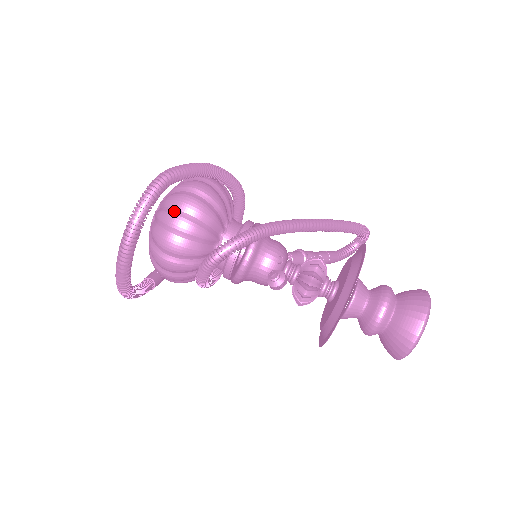
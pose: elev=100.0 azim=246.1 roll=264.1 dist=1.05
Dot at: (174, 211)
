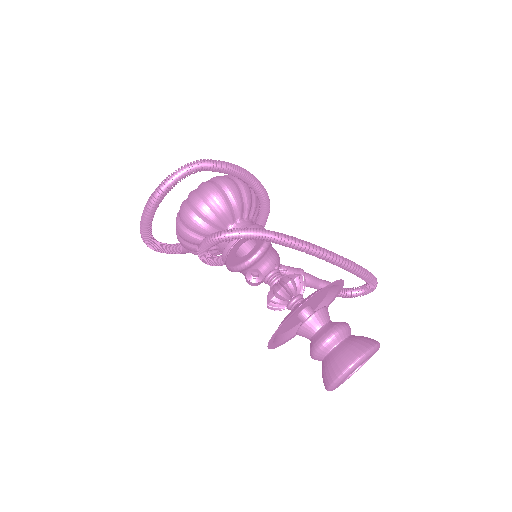
Dot at: (199, 193)
